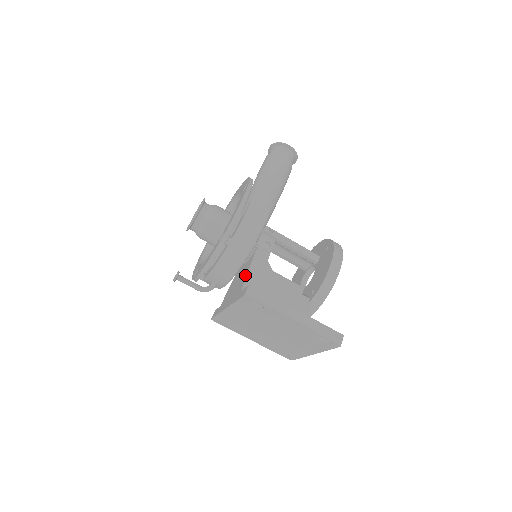
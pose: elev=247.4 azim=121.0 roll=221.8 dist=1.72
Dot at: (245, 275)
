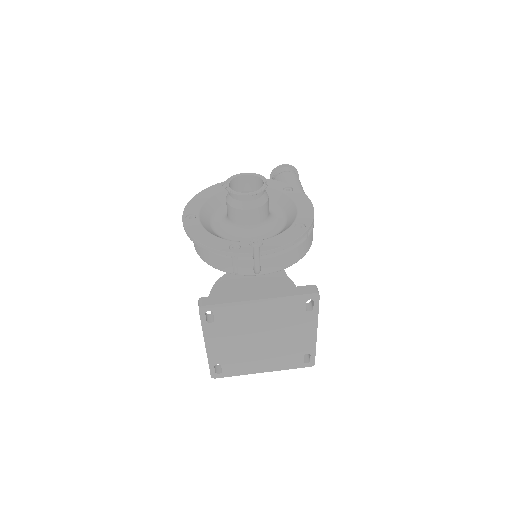
Dot at: (280, 272)
